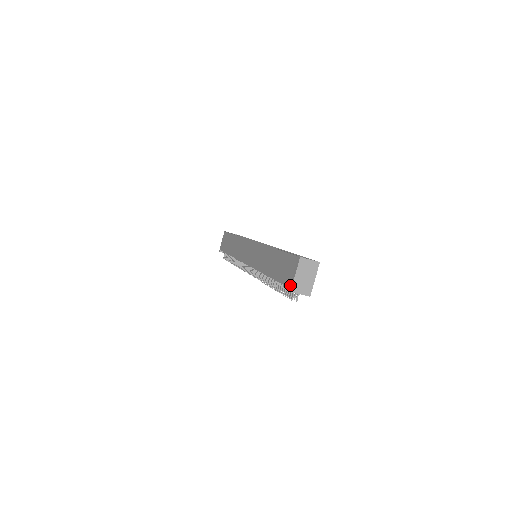
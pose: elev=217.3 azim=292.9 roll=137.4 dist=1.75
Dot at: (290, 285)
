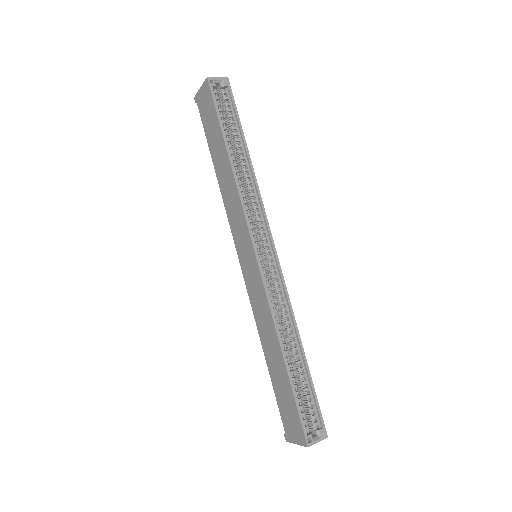
Dot at: (288, 438)
